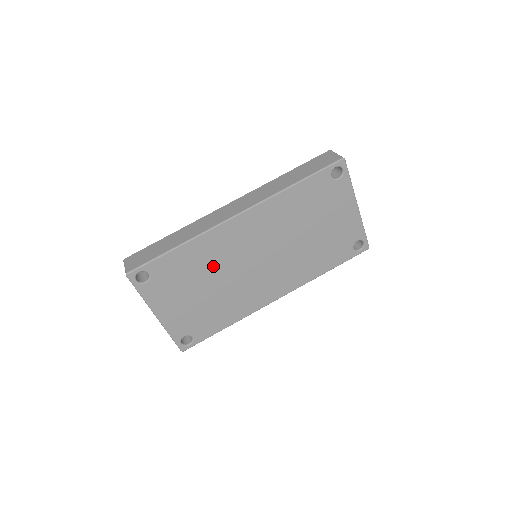
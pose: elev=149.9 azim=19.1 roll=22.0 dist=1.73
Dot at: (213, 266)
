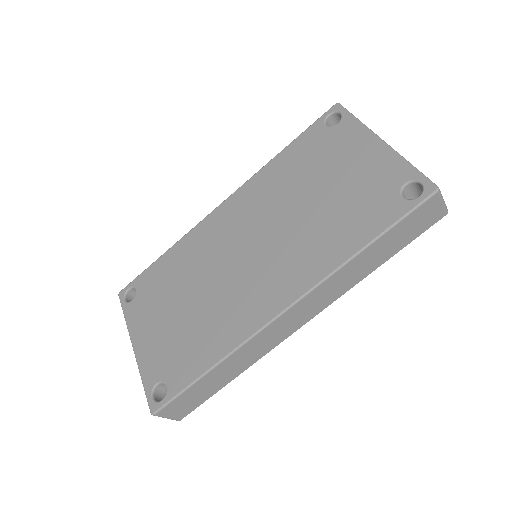
Dot at: (196, 269)
